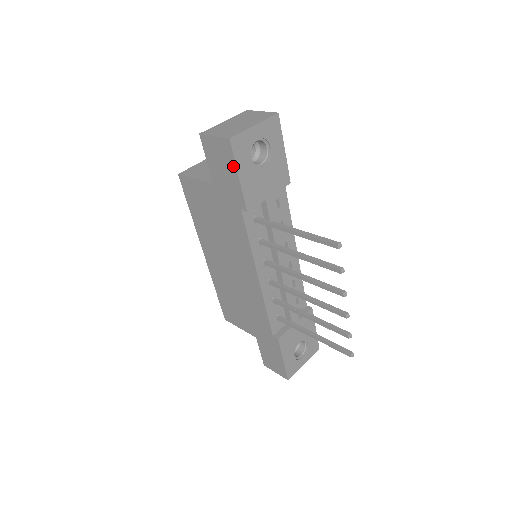
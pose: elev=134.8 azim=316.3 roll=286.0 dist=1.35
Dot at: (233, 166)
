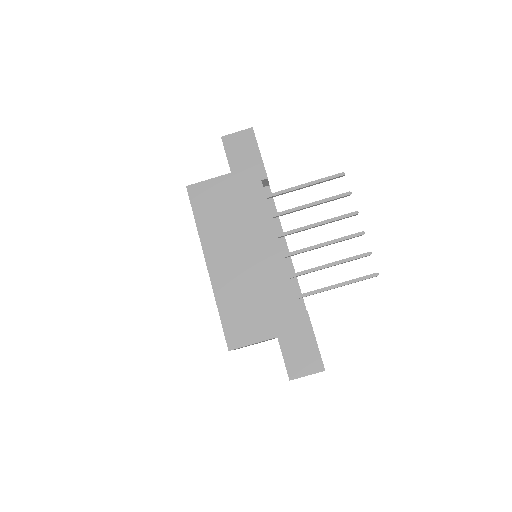
Dot at: (255, 146)
